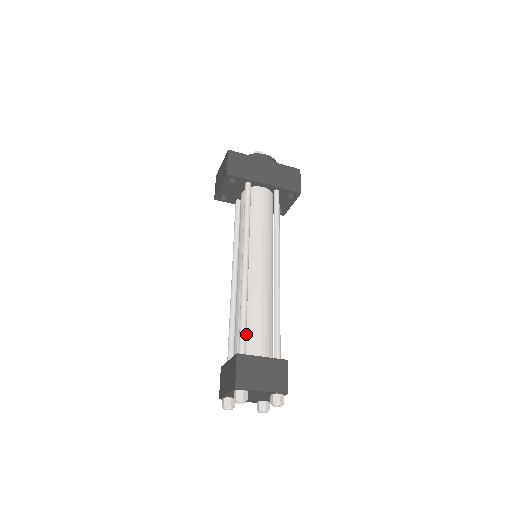
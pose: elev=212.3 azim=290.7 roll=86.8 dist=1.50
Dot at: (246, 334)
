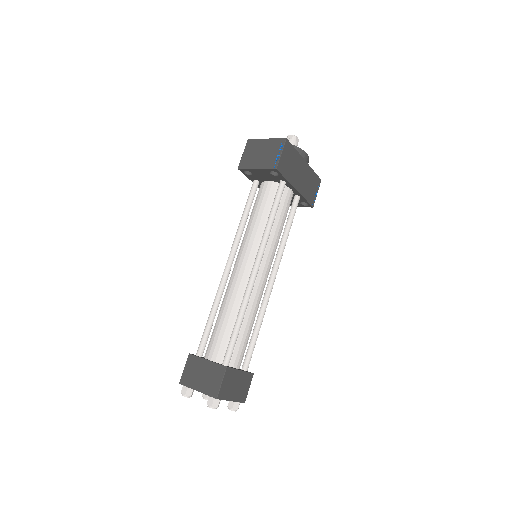
Dot at: occluded
